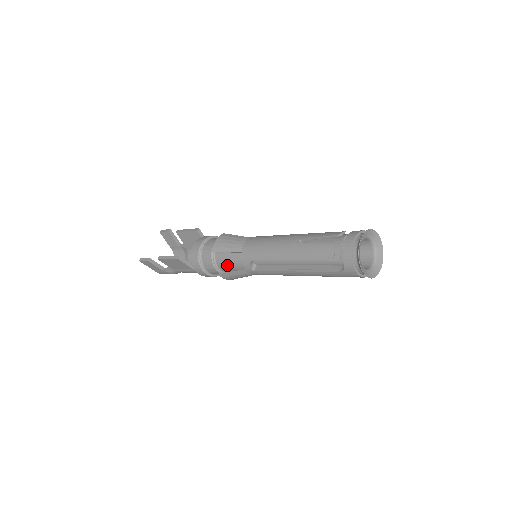
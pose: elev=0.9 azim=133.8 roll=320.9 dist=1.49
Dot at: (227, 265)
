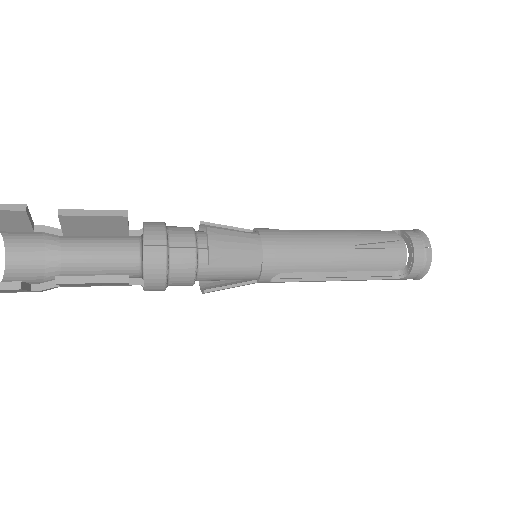
Dot at: (220, 277)
